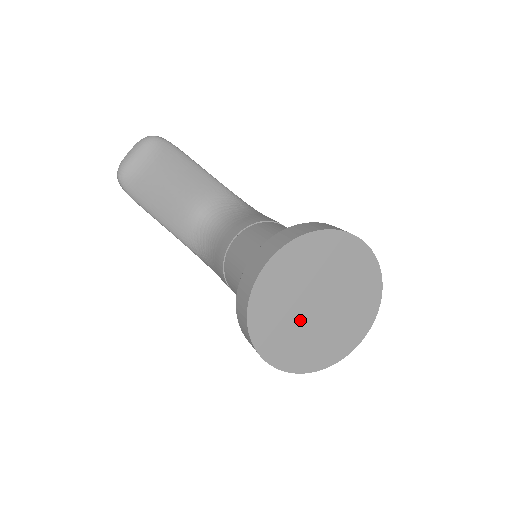
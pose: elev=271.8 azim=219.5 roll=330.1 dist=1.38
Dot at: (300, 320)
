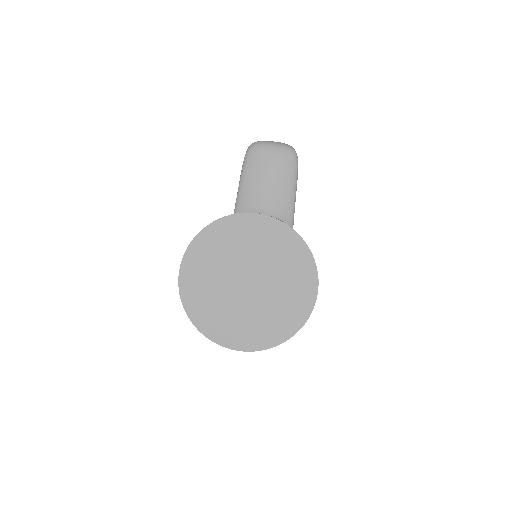
Dot at: (227, 275)
